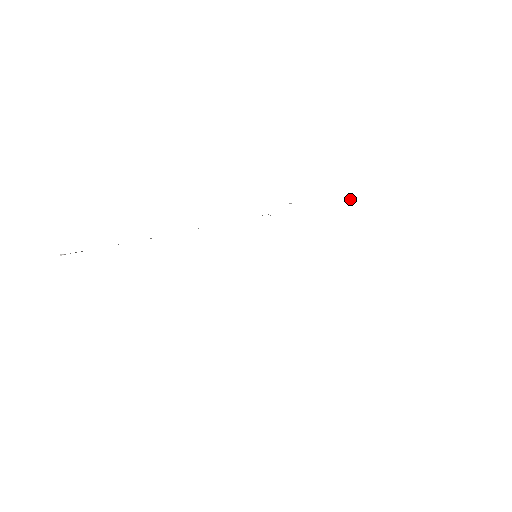
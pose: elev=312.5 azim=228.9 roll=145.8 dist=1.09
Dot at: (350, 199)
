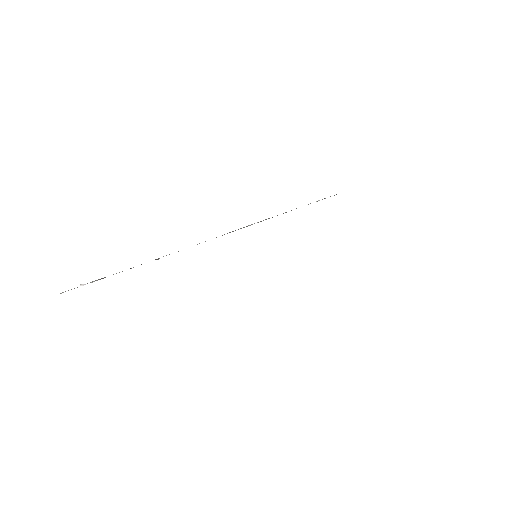
Dot at: (318, 200)
